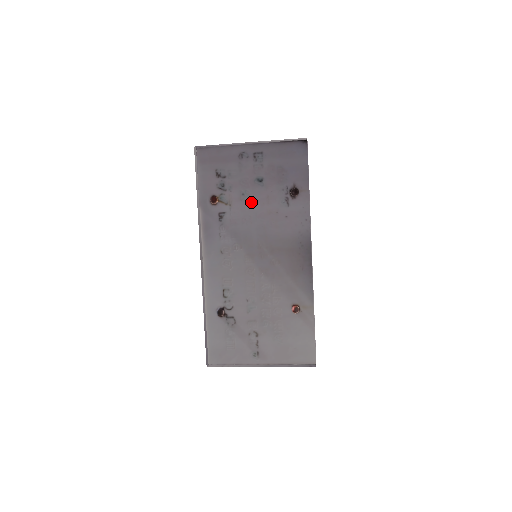
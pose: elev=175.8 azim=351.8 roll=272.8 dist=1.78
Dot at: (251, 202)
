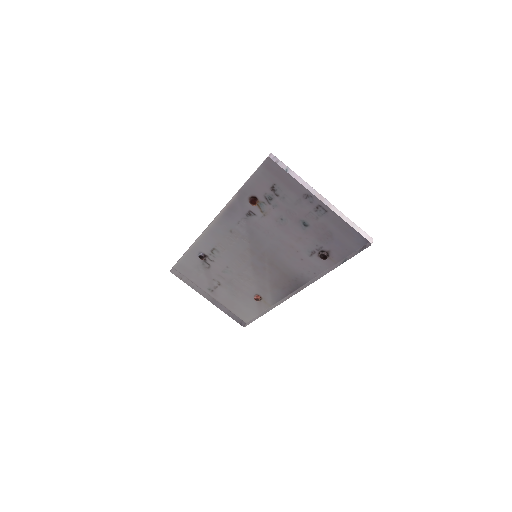
Dot at: (283, 229)
